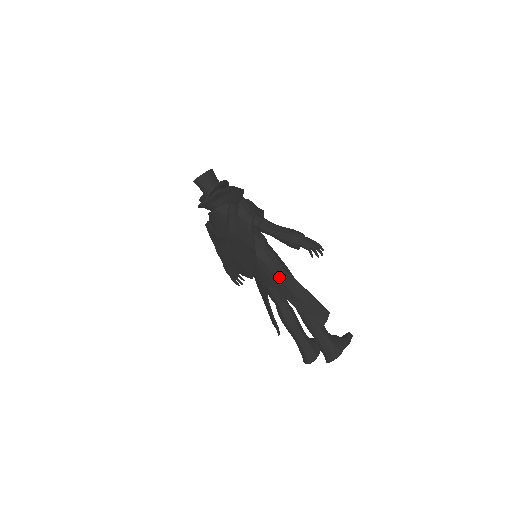
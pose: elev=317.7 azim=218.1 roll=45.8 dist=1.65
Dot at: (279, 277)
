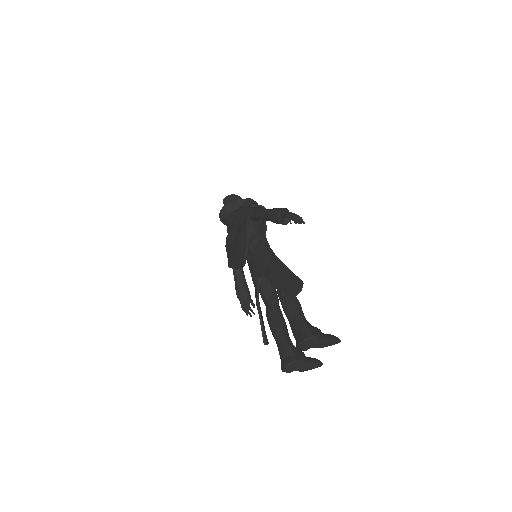
Dot at: (267, 262)
